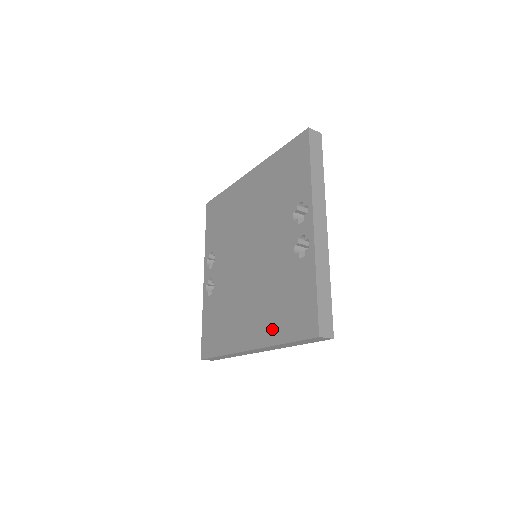
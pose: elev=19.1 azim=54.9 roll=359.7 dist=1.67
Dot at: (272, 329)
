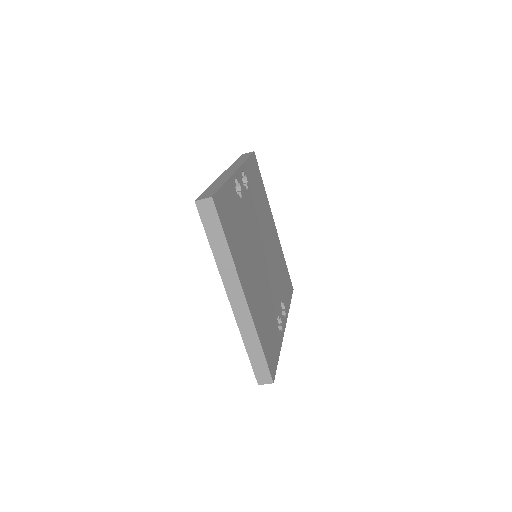
Dot at: occluded
